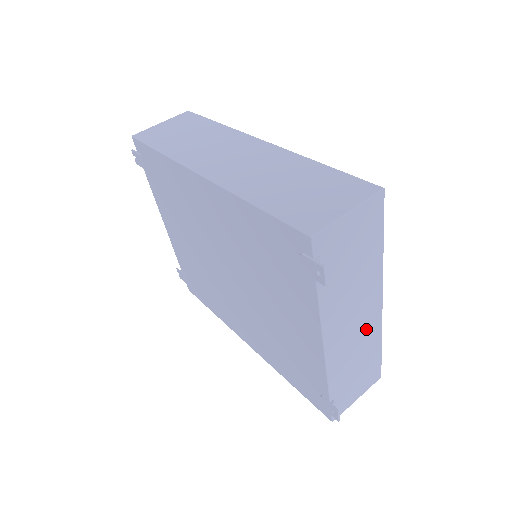
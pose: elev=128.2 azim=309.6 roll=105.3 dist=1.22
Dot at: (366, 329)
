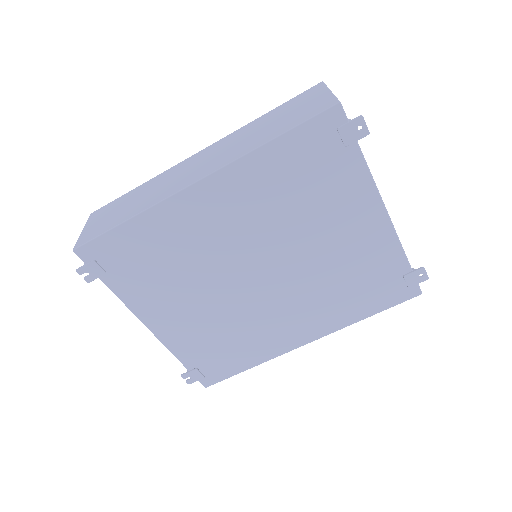
Dot at: occluded
